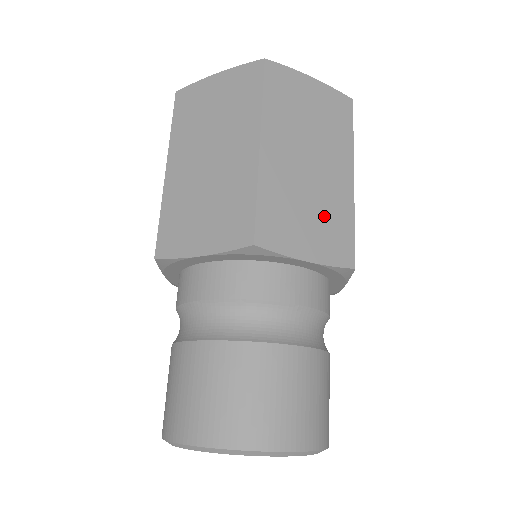
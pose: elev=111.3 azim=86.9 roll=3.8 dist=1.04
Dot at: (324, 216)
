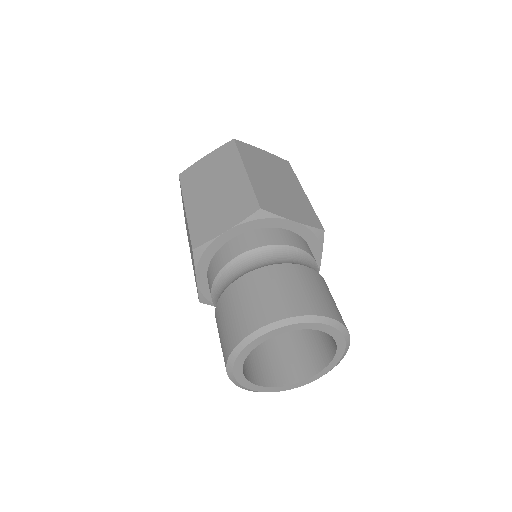
Dot at: (295, 204)
